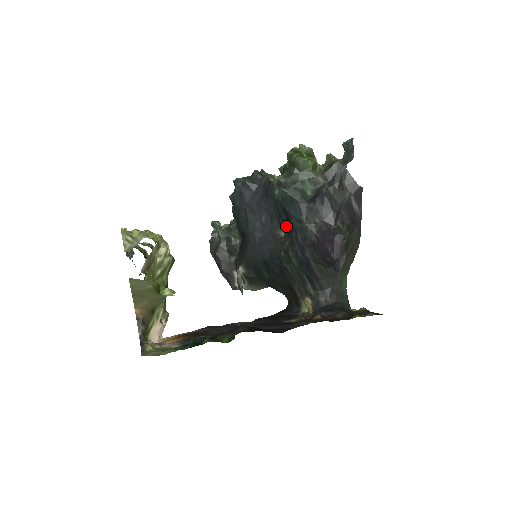
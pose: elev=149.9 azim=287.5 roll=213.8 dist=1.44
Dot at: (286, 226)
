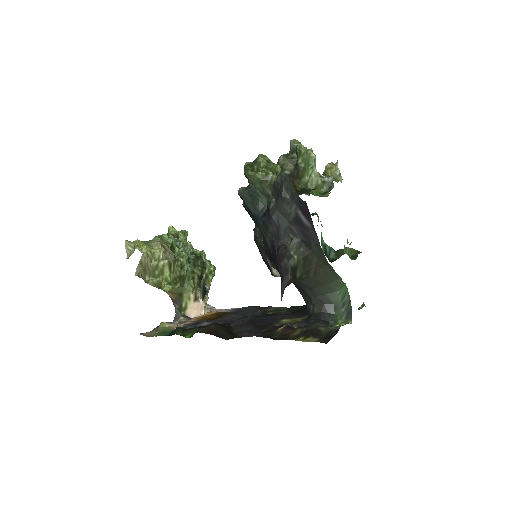
Dot at: occluded
